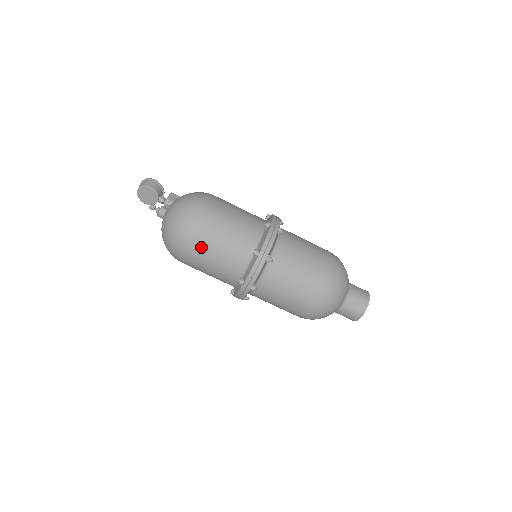
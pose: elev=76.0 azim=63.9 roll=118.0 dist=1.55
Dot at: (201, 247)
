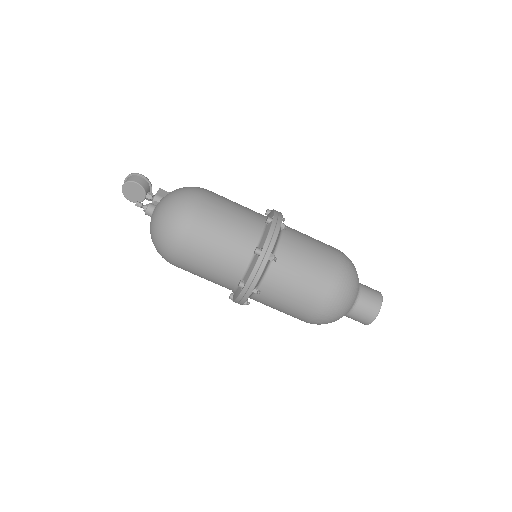
Dot at: (195, 247)
